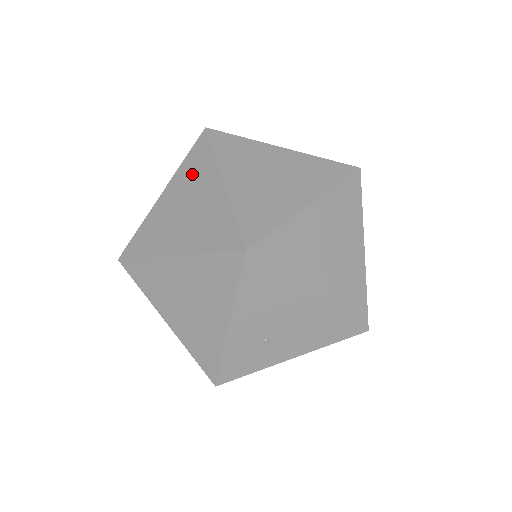
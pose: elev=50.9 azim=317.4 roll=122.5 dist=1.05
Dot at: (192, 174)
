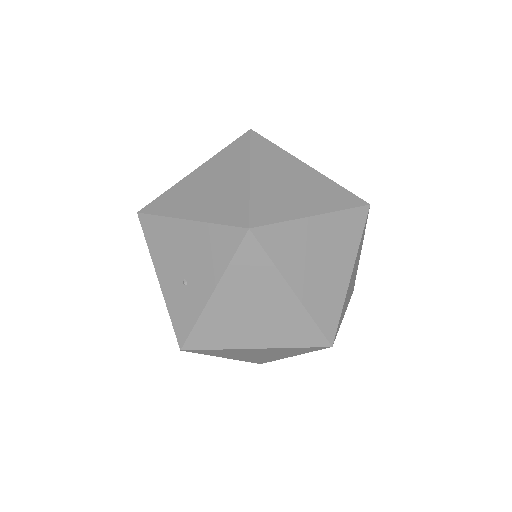
Dot at: occluded
